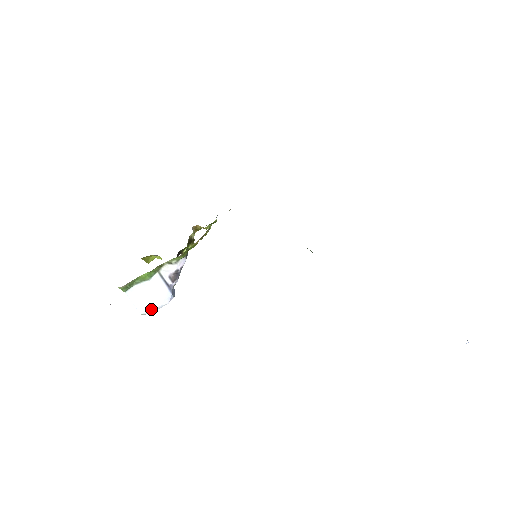
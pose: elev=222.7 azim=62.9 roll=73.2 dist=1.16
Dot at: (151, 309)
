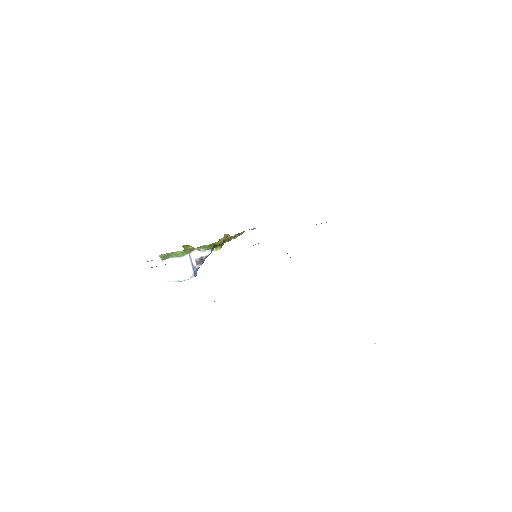
Dot at: (176, 279)
